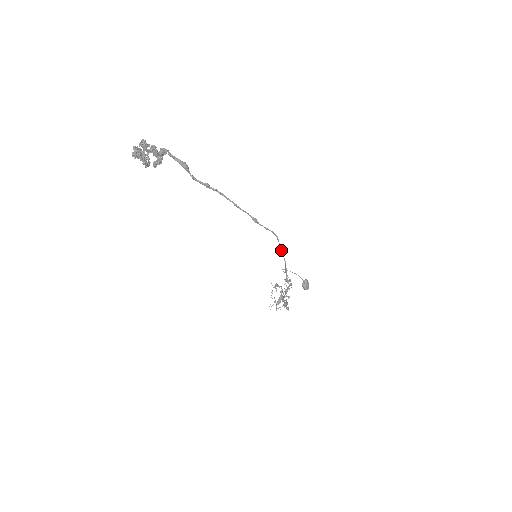
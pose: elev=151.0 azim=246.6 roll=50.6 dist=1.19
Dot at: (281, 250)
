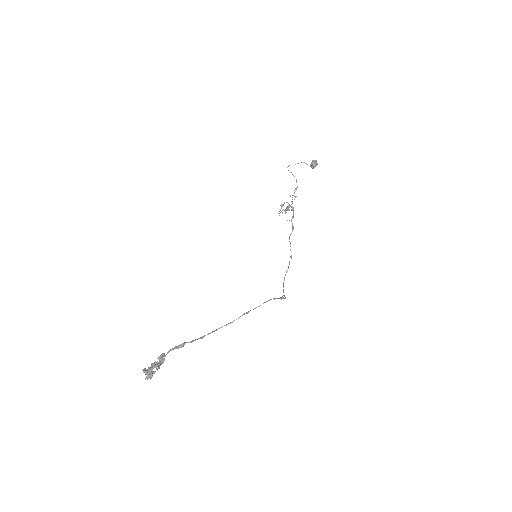
Dot at: (274, 299)
